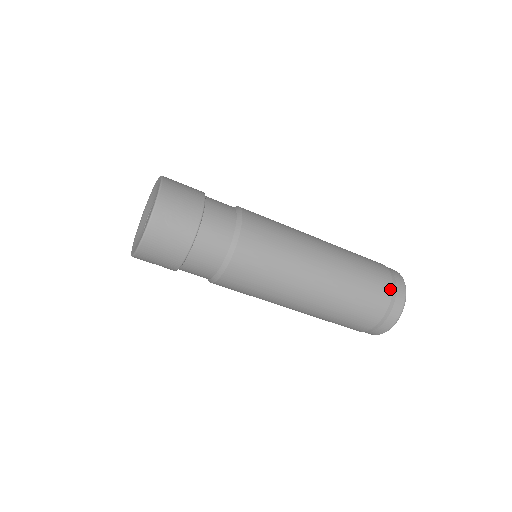
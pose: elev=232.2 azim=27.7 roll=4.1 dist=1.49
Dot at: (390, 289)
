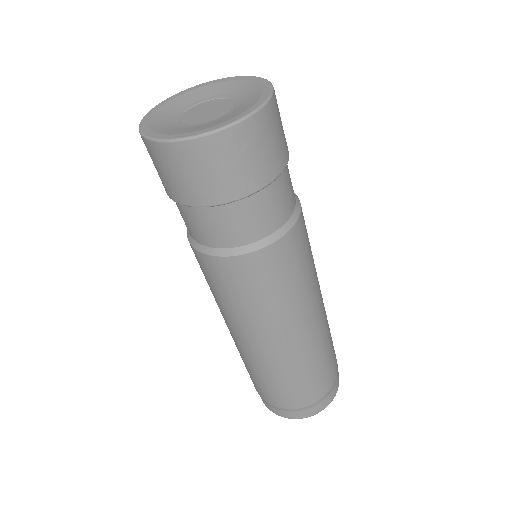
Dot at: (330, 387)
